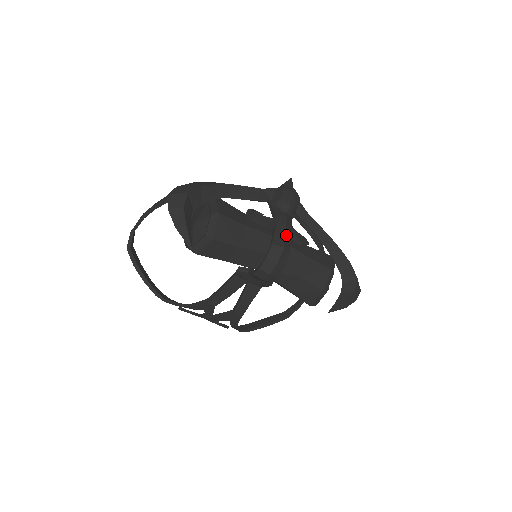
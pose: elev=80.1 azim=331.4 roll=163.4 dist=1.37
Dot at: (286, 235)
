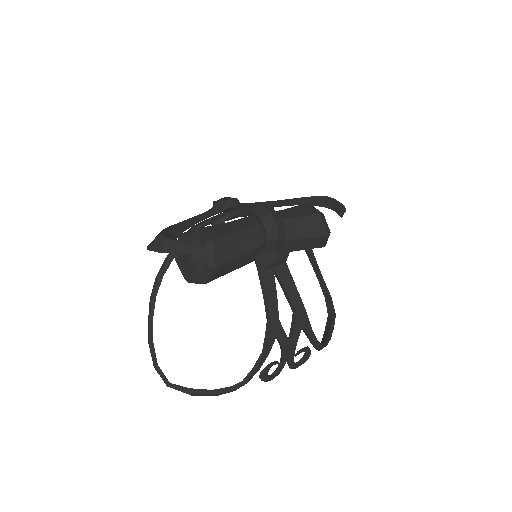
Dot at: occluded
